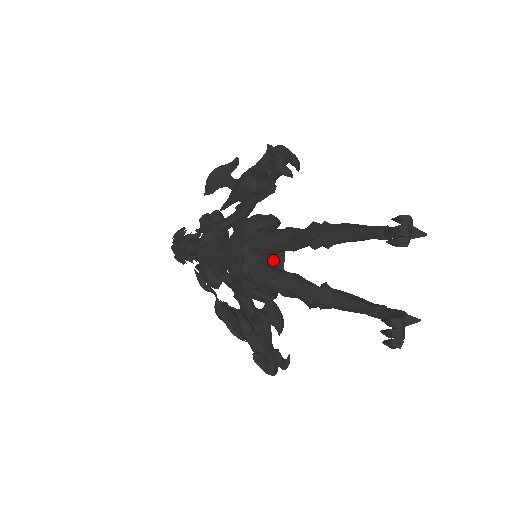
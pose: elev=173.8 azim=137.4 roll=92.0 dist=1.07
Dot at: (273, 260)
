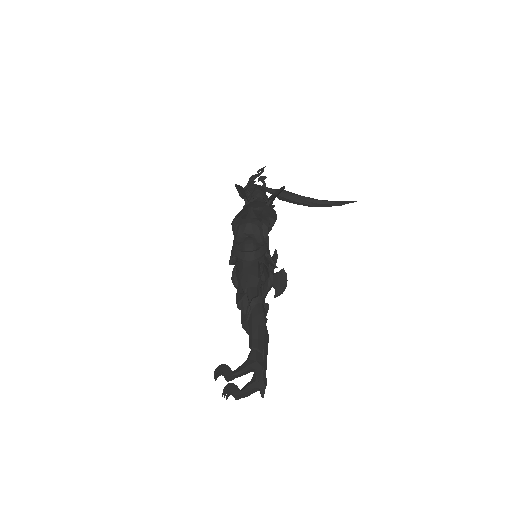
Dot at: (265, 266)
